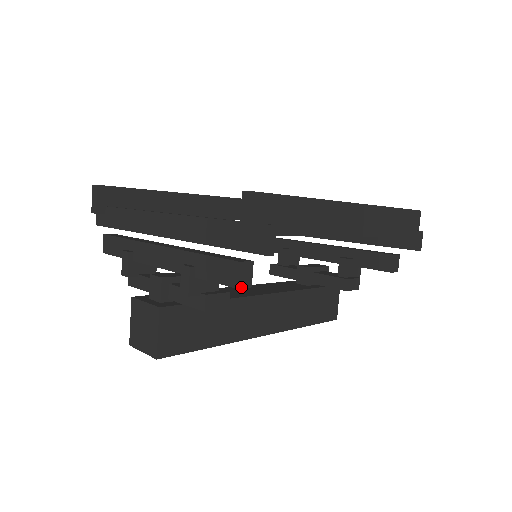
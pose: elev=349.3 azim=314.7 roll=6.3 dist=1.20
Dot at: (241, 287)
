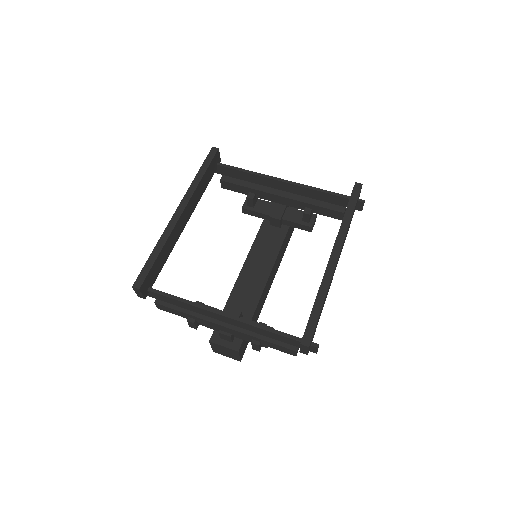
Dot at: occluded
